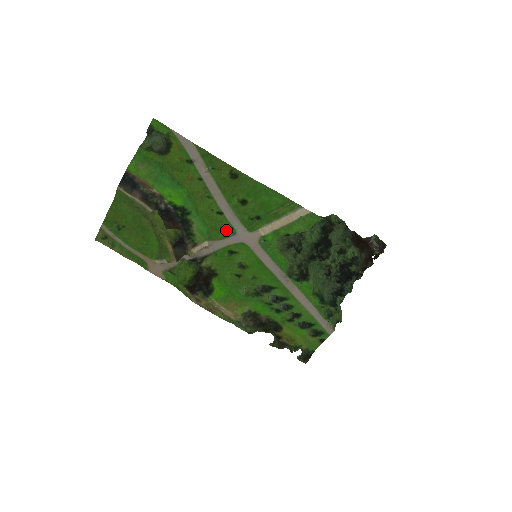
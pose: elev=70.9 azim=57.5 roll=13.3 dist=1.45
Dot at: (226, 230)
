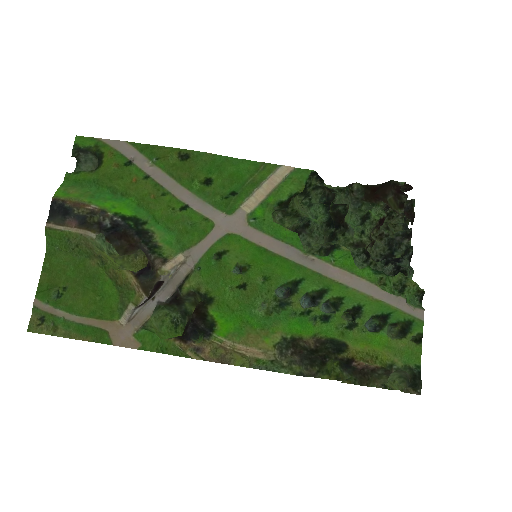
Dot at: (200, 227)
